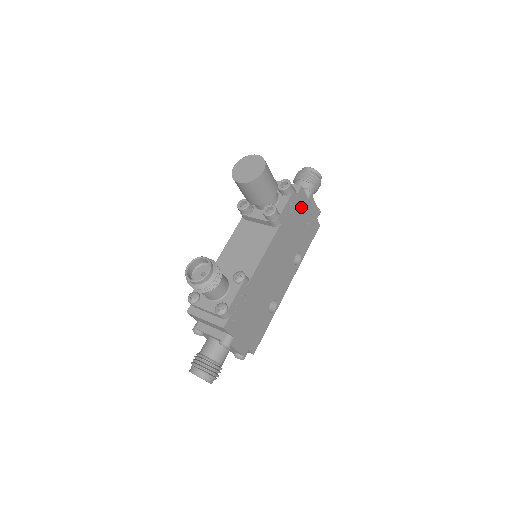
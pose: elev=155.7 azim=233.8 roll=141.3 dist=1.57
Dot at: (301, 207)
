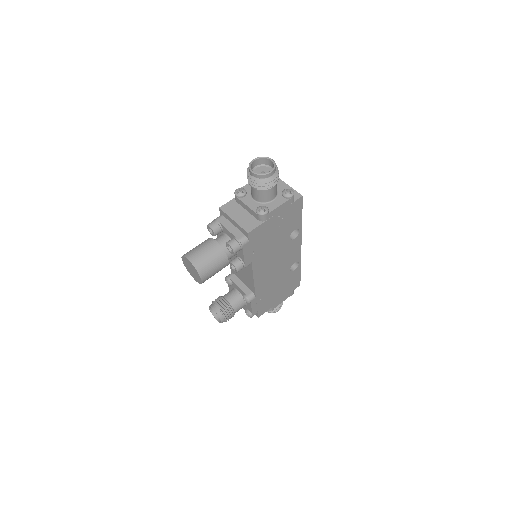
Dot at: (263, 232)
